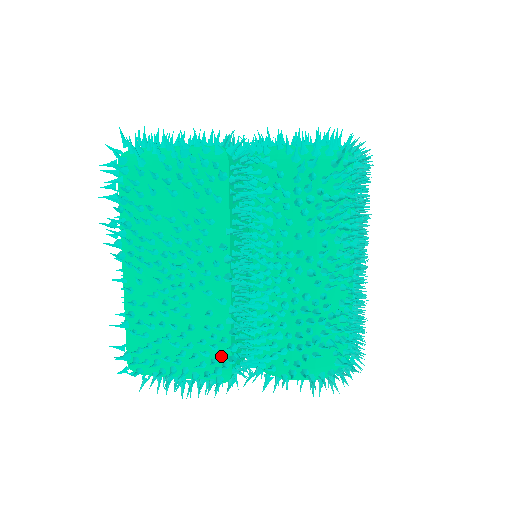
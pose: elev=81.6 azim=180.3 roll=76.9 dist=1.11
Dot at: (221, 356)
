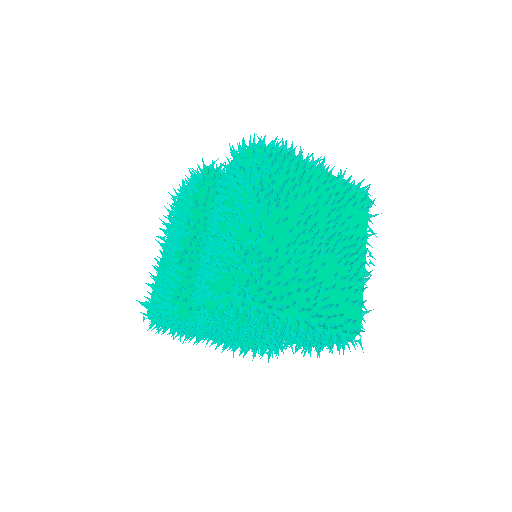
Dot at: (170, 284)
